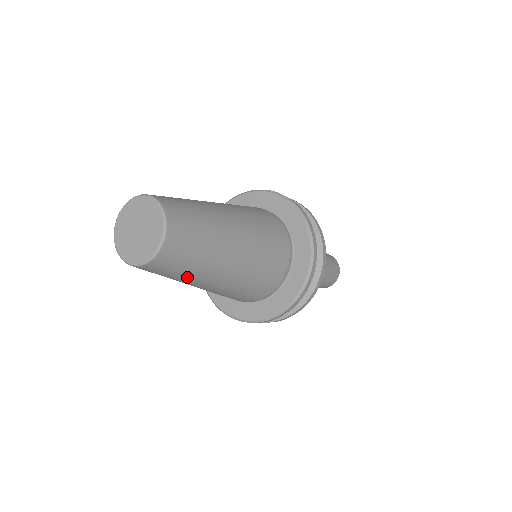
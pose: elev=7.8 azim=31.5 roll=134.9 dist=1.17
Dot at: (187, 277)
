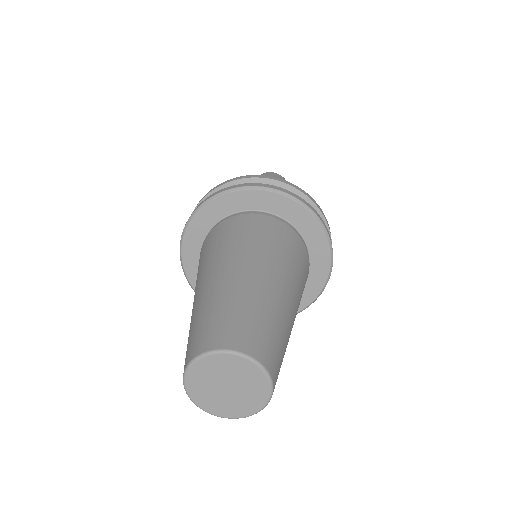
Dot at: occluded
